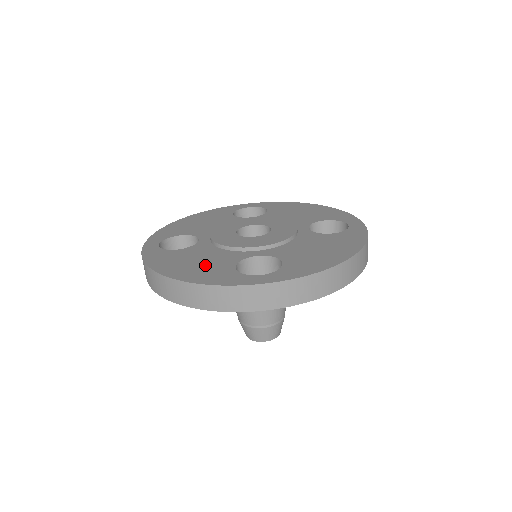
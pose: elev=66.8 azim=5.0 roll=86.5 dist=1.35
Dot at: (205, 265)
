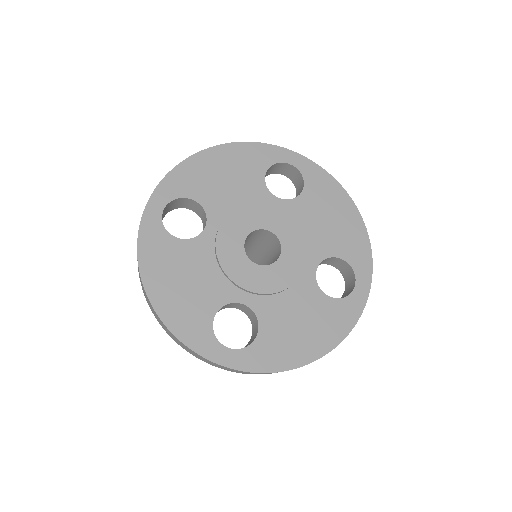
Dot at: (190, 295)
